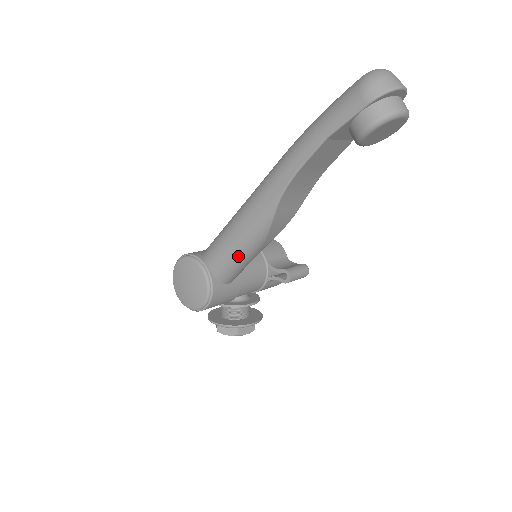
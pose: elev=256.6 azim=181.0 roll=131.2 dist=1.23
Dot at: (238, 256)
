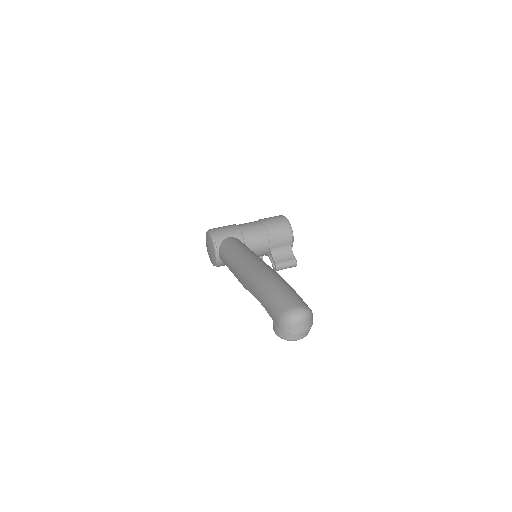
Dot at: occluded
